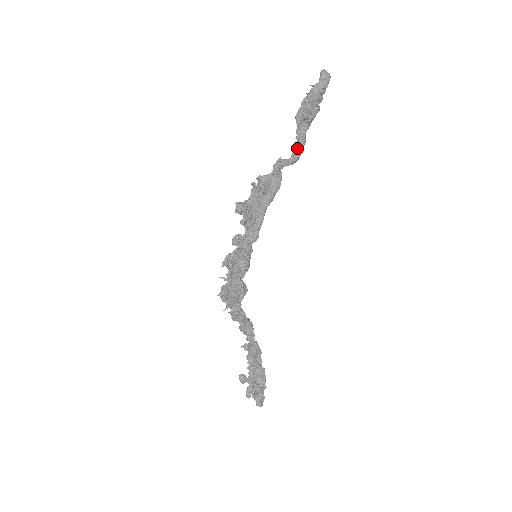
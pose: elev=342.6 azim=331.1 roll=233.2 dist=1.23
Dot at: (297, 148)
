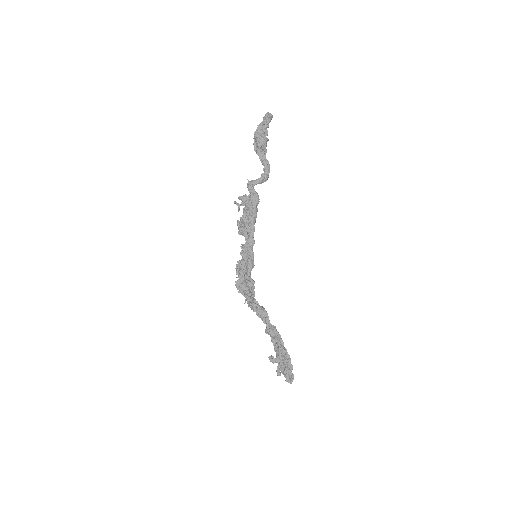
Dot at: (264, 170)
